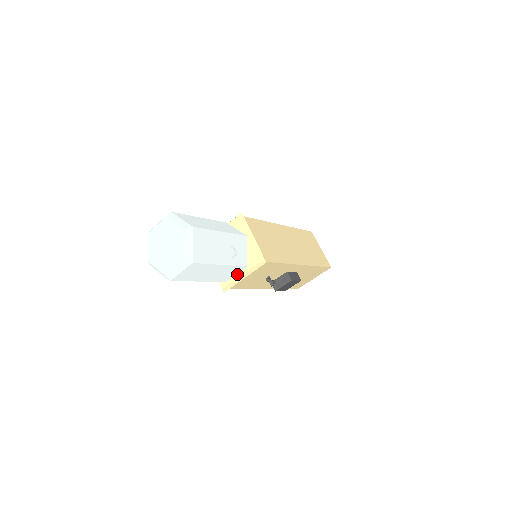
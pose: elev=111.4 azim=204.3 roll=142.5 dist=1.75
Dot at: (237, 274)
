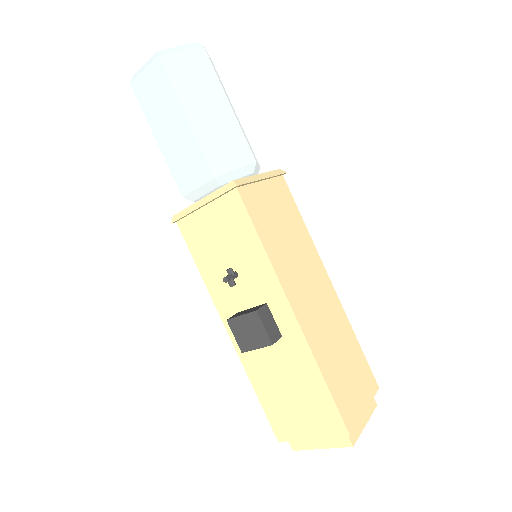
Dot at: occluded
